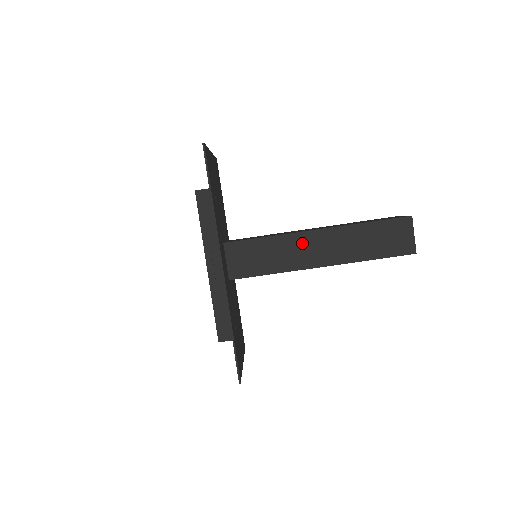
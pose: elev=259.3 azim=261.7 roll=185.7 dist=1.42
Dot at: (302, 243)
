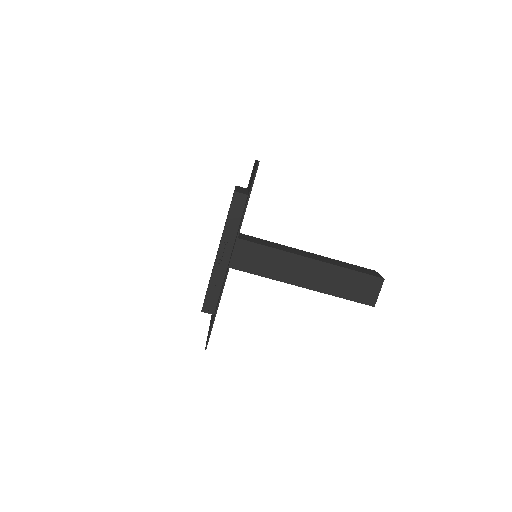
Dot at: (296, 264)
